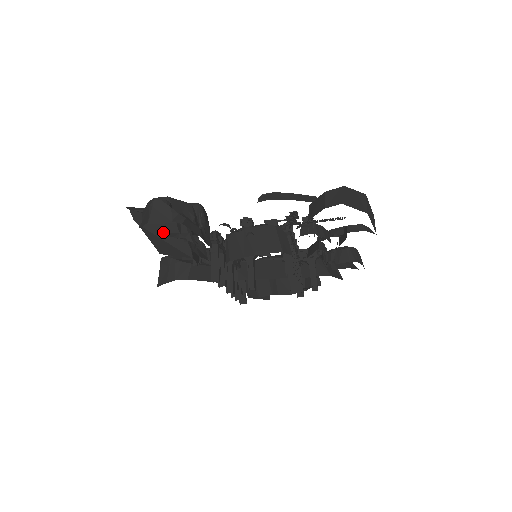
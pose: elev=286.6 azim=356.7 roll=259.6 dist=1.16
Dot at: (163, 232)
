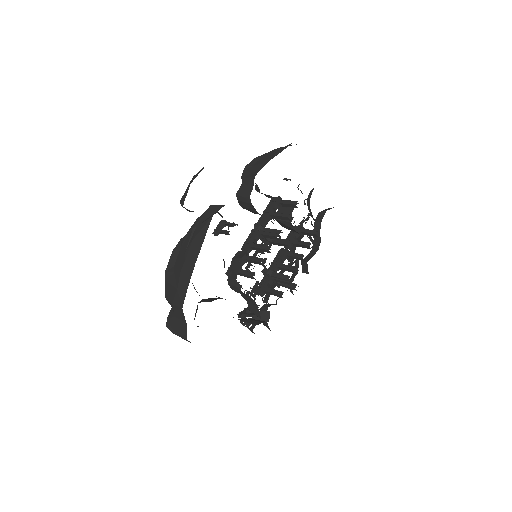
Dot at: occluded
